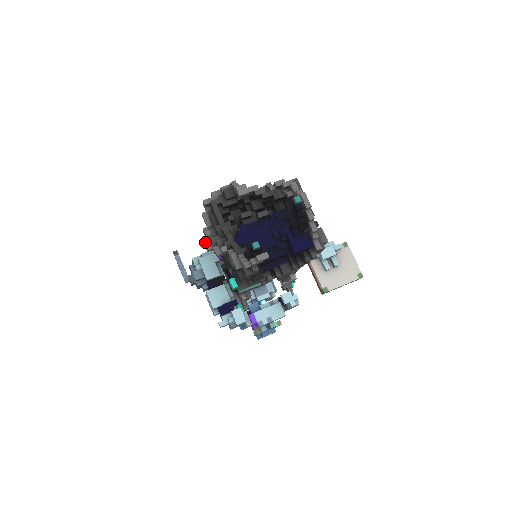
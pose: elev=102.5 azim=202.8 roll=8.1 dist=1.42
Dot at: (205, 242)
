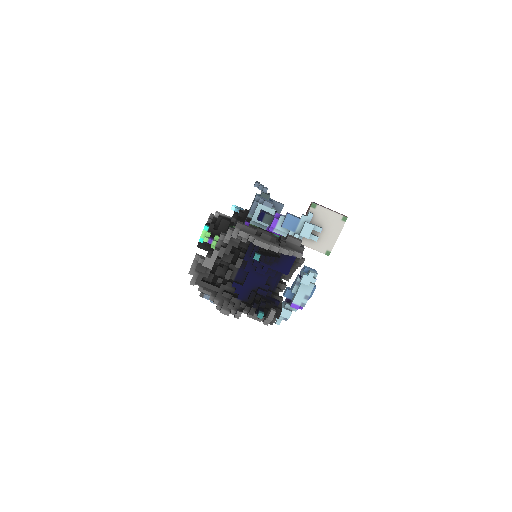
Dot at: (221, 312)
